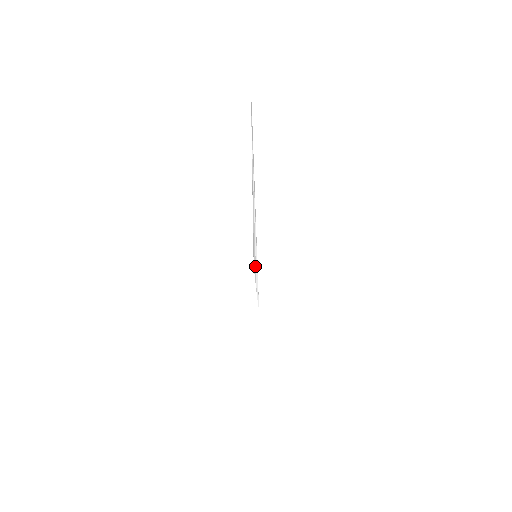
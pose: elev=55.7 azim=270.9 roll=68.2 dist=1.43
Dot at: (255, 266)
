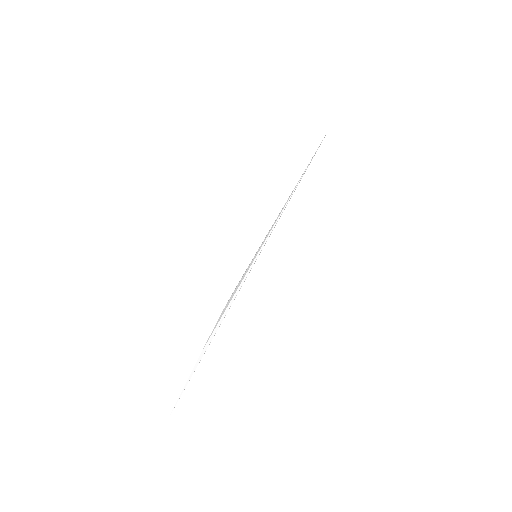
Dot at: (236, 290)
